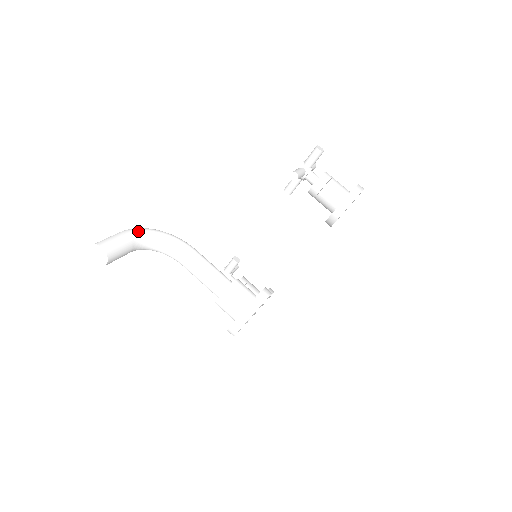
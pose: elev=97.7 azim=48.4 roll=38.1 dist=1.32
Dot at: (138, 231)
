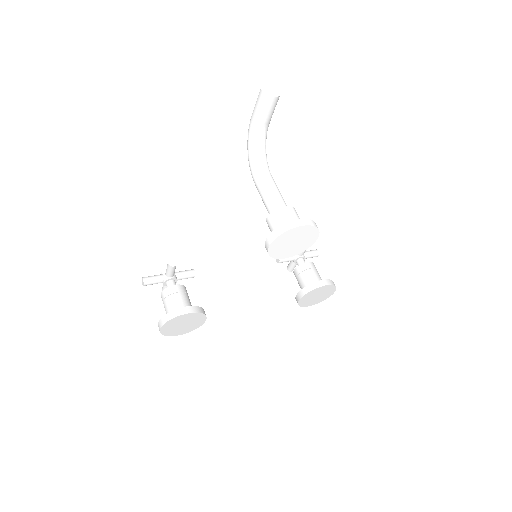
Dot at: occluded
